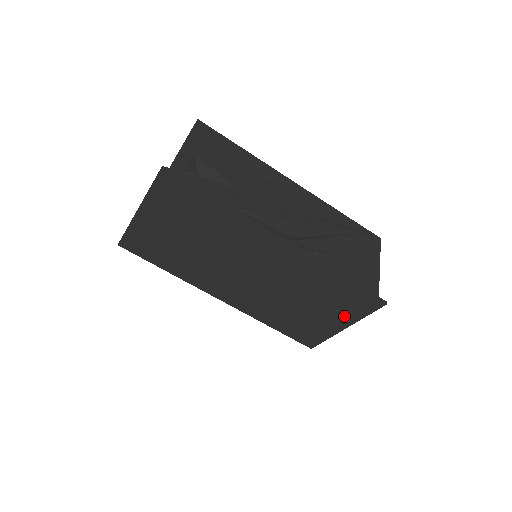
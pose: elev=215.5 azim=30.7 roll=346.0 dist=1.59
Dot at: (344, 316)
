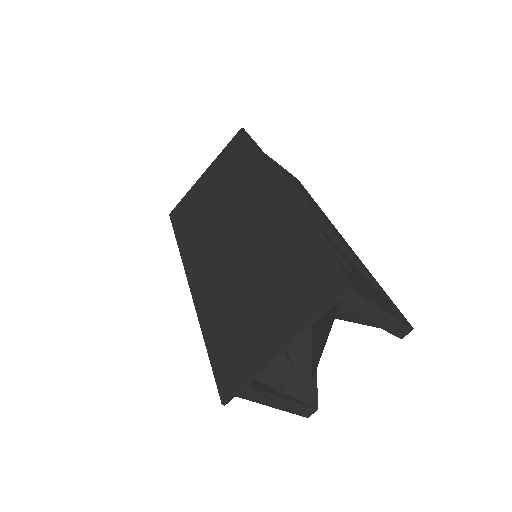
Dot at: (291, 315)
